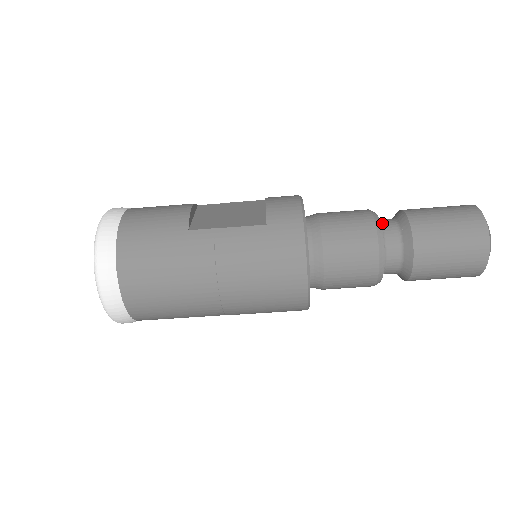
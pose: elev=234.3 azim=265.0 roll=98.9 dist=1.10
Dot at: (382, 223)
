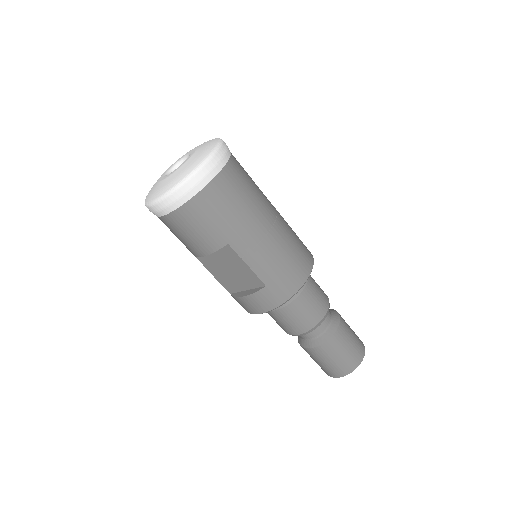
Dot at: occluded
